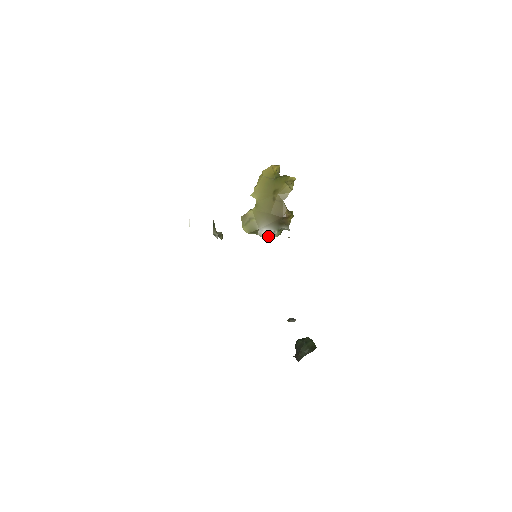
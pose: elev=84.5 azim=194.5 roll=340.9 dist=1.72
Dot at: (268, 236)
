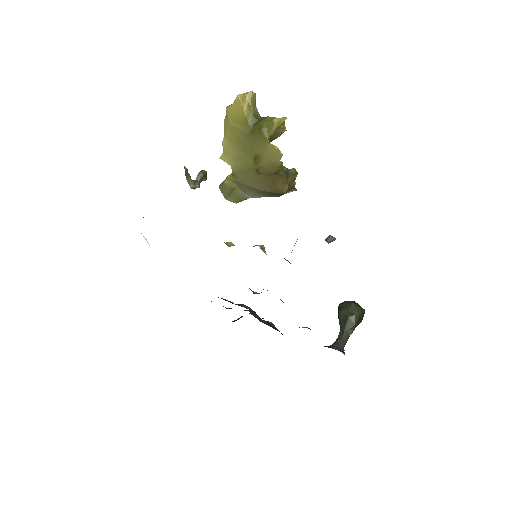
Dot at: occluded
